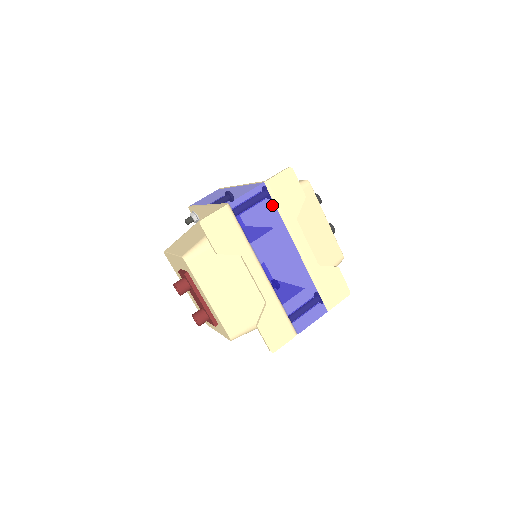
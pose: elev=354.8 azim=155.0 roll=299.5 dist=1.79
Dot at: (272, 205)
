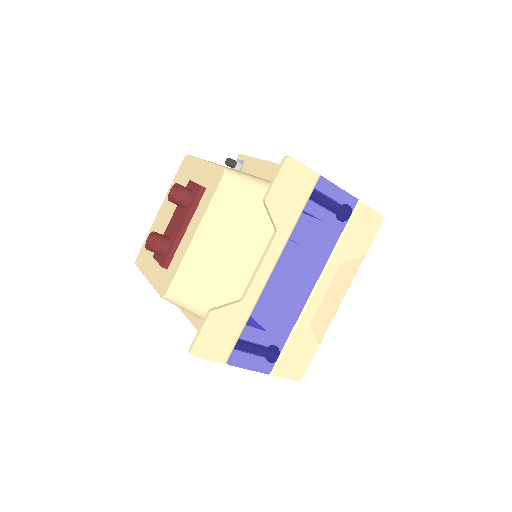
Dot at: (342, 225)
